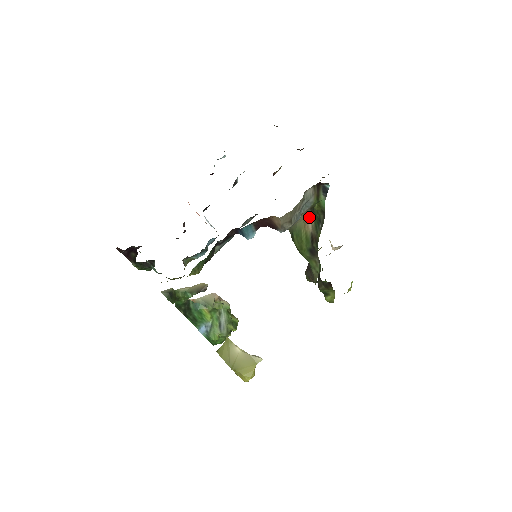
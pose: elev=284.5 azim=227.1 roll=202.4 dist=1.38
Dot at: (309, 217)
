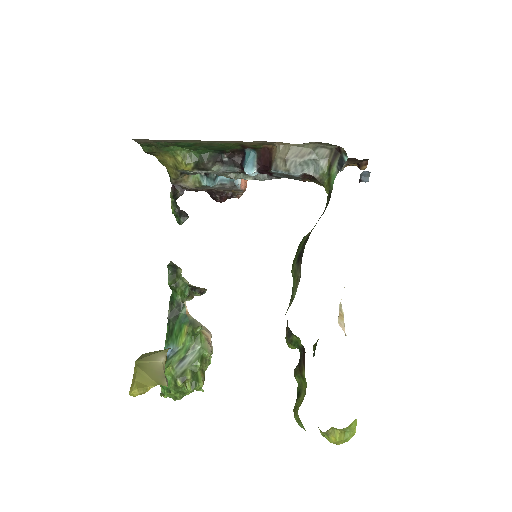
Dot at: occluded
